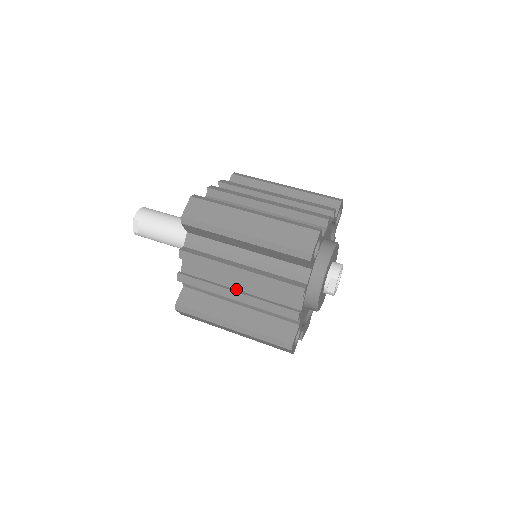
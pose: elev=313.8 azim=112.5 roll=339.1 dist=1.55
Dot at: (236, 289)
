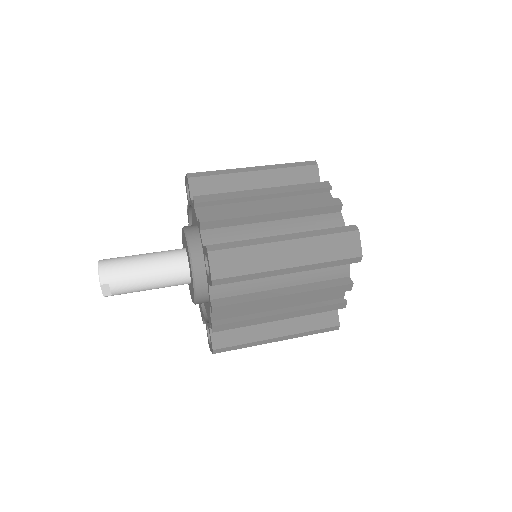
Dot at: (276, 309)
